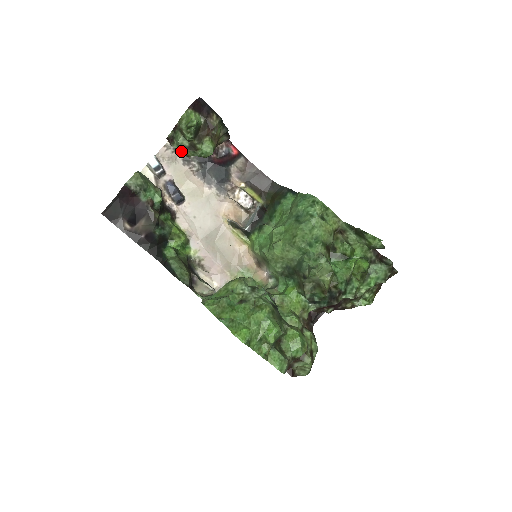
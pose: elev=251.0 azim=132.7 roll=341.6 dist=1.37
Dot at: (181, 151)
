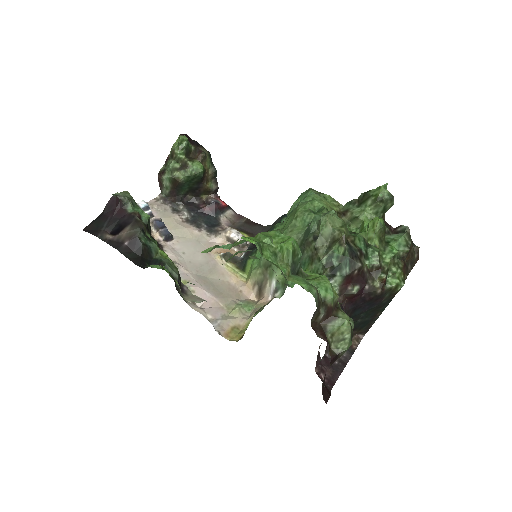
Dot at: (172, 174)
